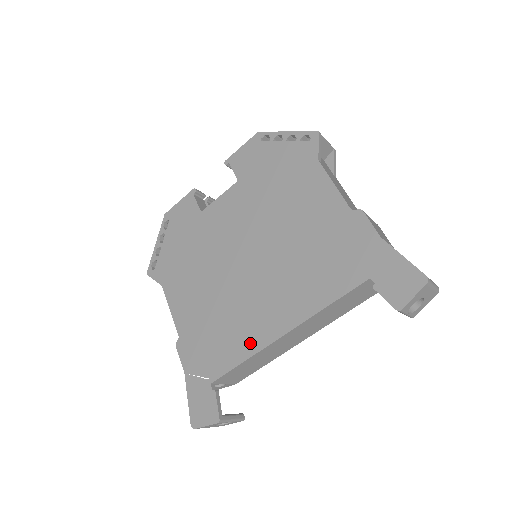
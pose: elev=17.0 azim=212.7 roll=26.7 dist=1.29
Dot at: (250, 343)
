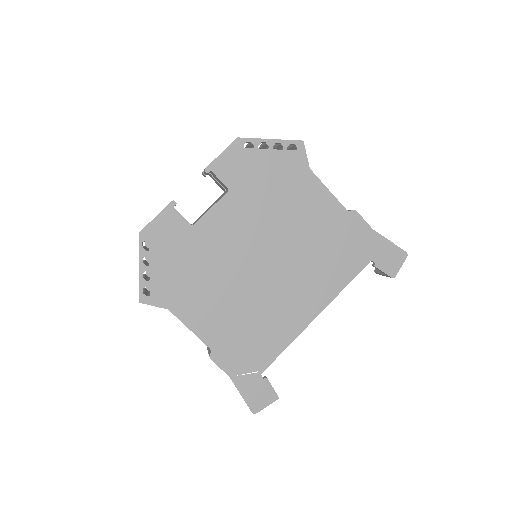
Dot at: (289, 332)
